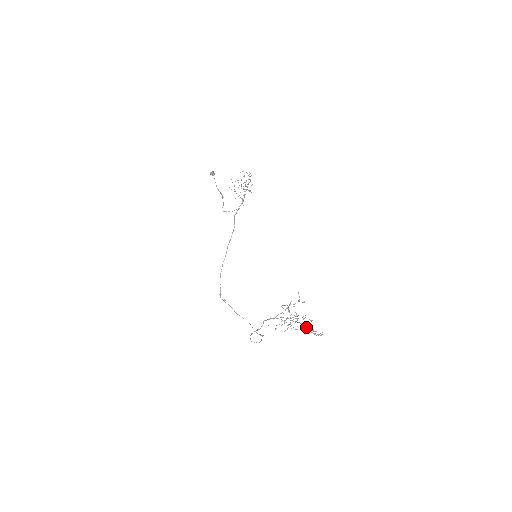
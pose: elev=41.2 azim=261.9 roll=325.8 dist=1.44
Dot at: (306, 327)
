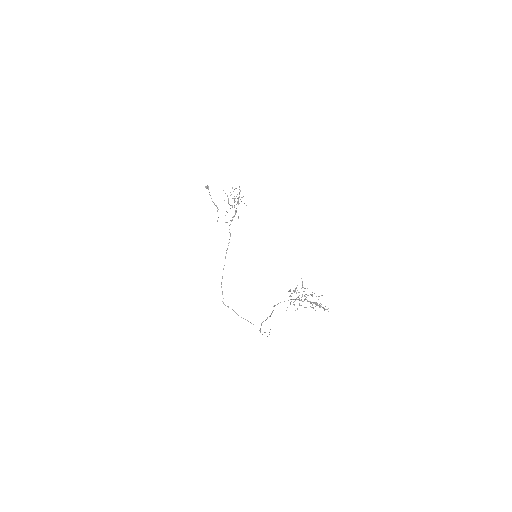
Dot at: (315, 302)
